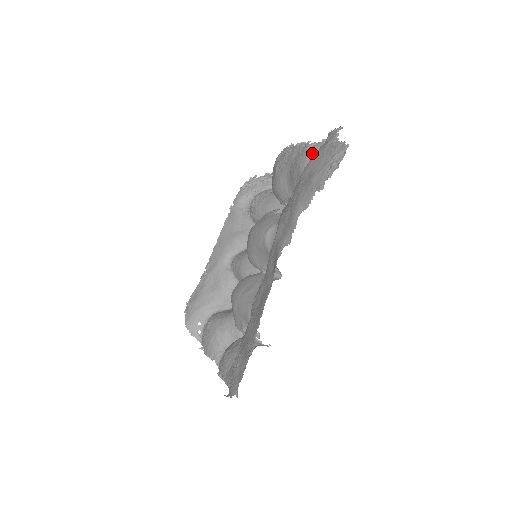
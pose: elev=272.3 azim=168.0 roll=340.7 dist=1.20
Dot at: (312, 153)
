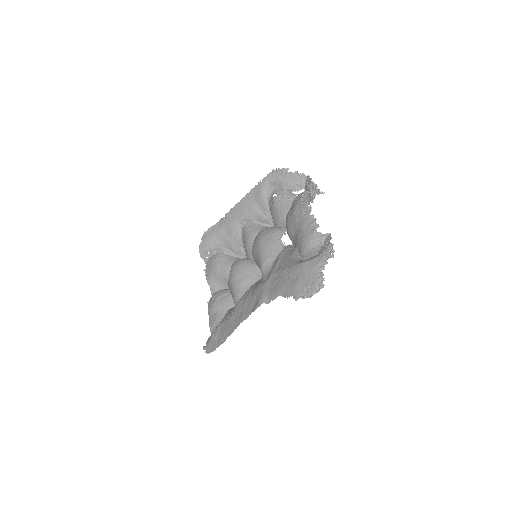
Dot at: (313, 243)
